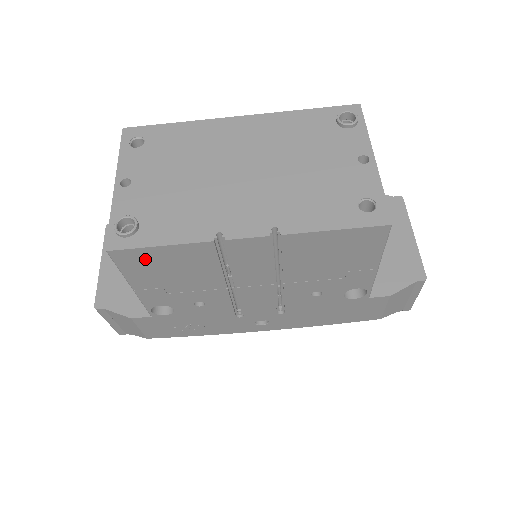
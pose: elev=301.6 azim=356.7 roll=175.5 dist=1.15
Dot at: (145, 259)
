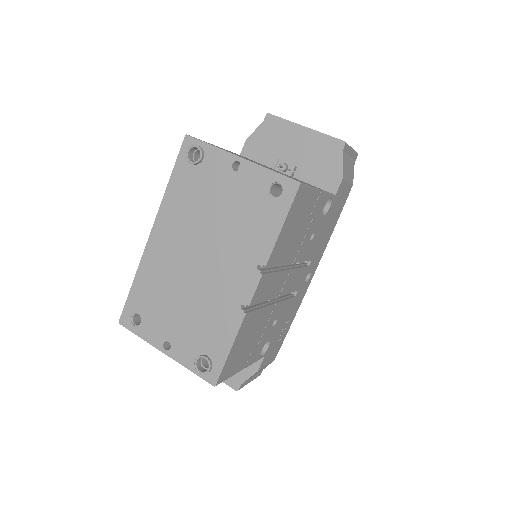
Dot at: (232, 361)
